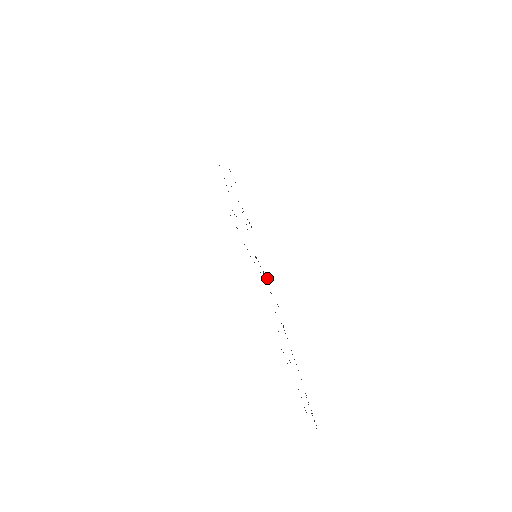
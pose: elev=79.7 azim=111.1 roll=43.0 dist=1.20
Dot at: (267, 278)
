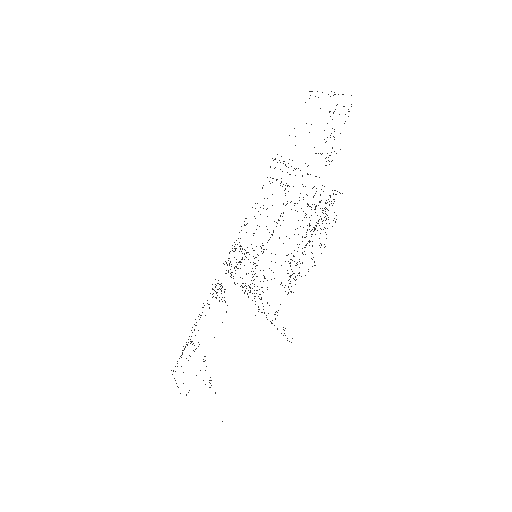
Dot at: (240, 245)
